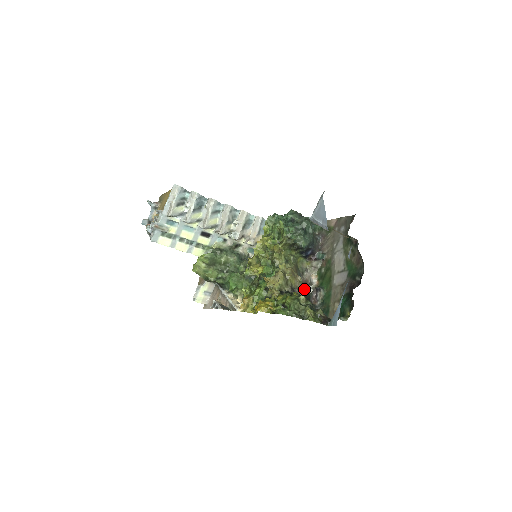
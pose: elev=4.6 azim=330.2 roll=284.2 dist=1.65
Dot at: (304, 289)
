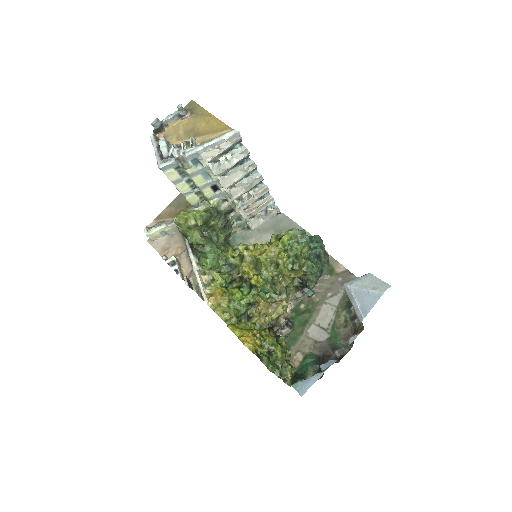
Dot at: (282, 323)
